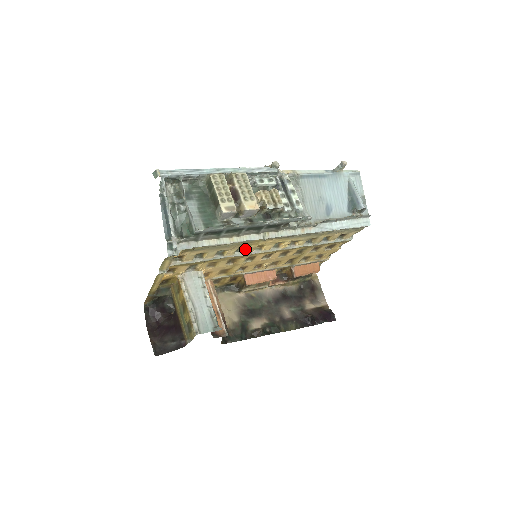
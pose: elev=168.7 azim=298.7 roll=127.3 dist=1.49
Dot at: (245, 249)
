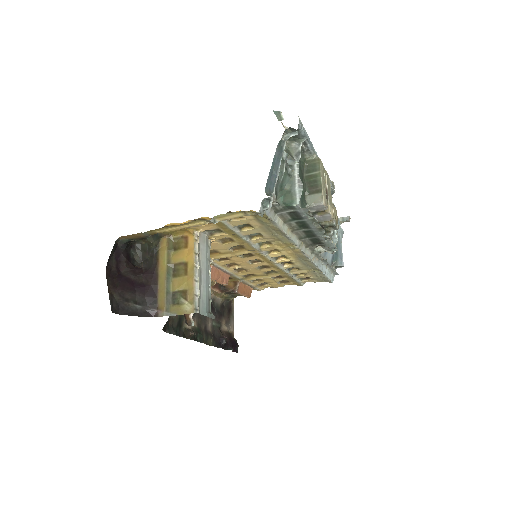
Dot at: (266, 245)
